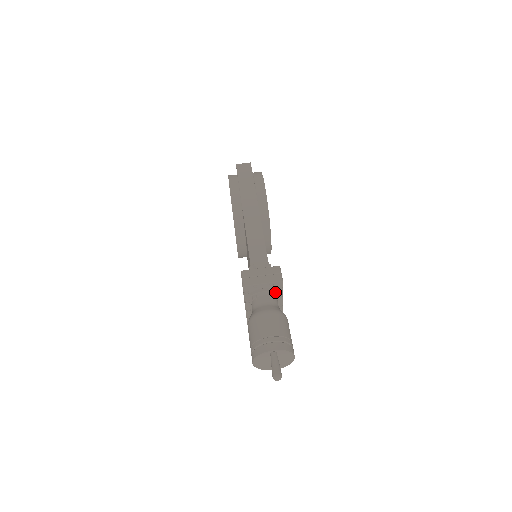
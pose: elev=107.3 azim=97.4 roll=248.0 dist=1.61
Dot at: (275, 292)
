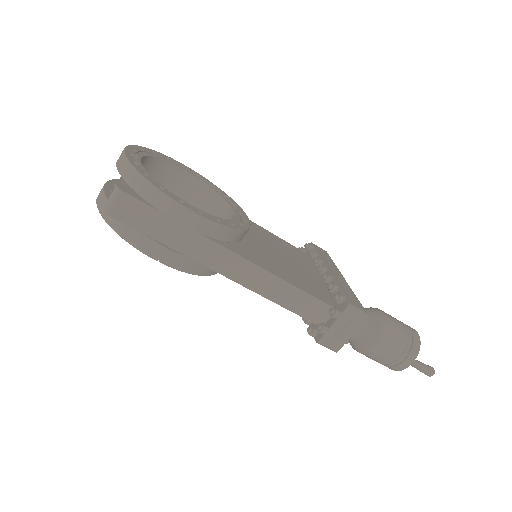
Dot at: occluded
